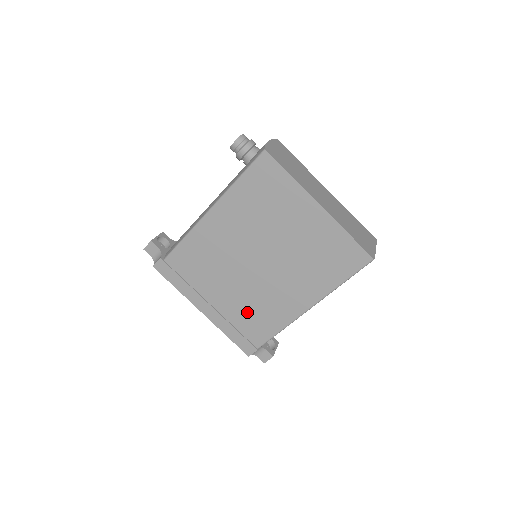
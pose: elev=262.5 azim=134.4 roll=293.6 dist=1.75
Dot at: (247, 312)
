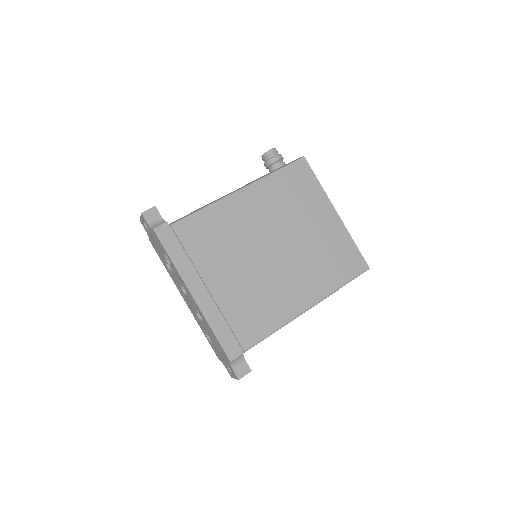
Dot at: (246, 303)
